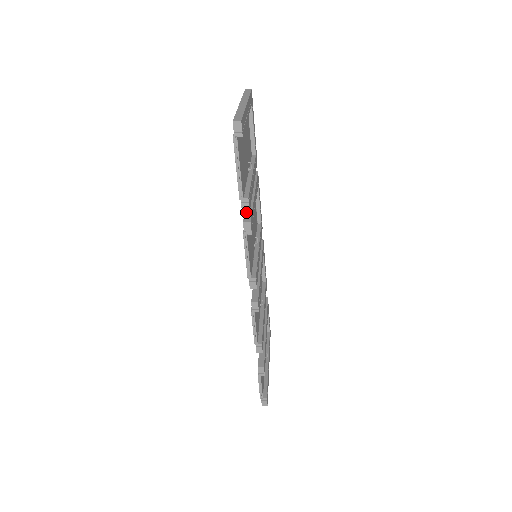
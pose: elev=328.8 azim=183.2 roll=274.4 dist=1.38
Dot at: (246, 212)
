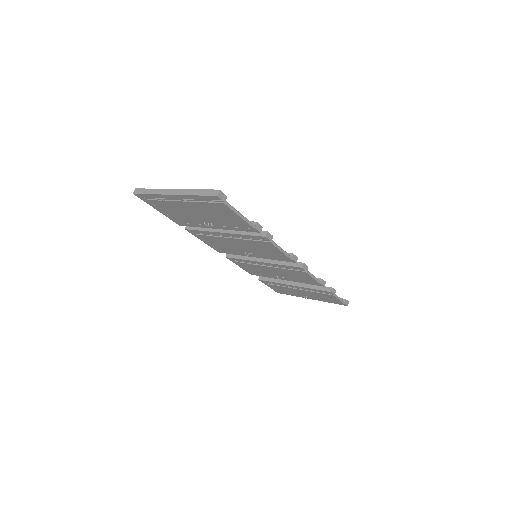
Dot at: (251, 234)
